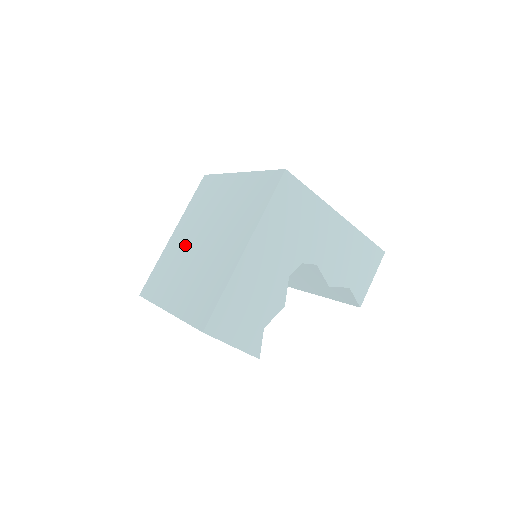
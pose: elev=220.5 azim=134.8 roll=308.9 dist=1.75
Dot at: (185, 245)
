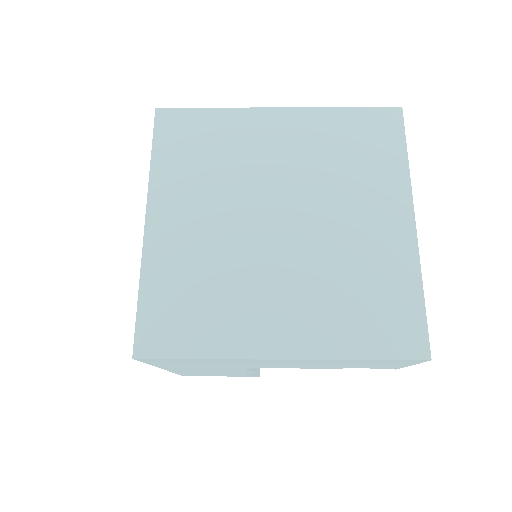
Dot at: occluded
